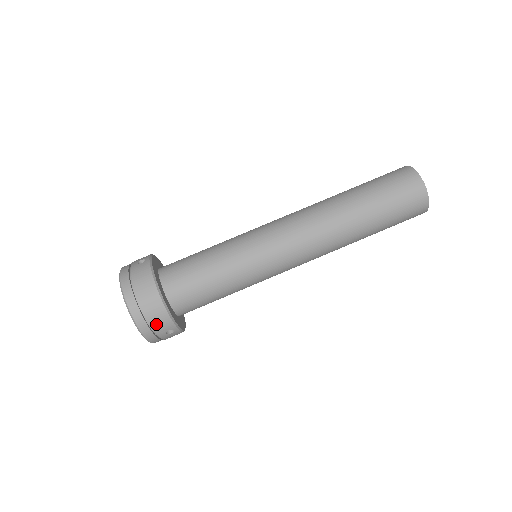
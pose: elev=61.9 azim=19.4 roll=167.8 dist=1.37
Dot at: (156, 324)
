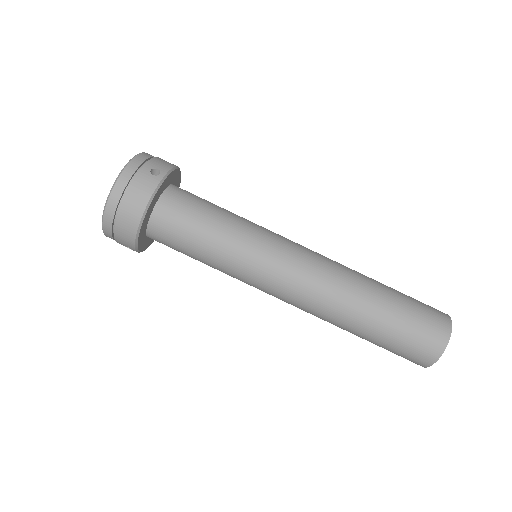
Dot at: (119, 237)
